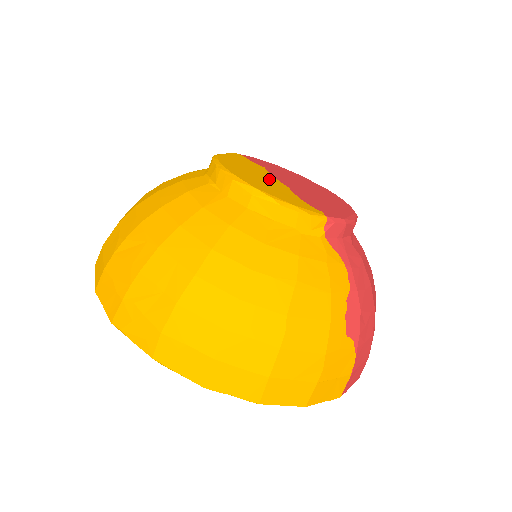
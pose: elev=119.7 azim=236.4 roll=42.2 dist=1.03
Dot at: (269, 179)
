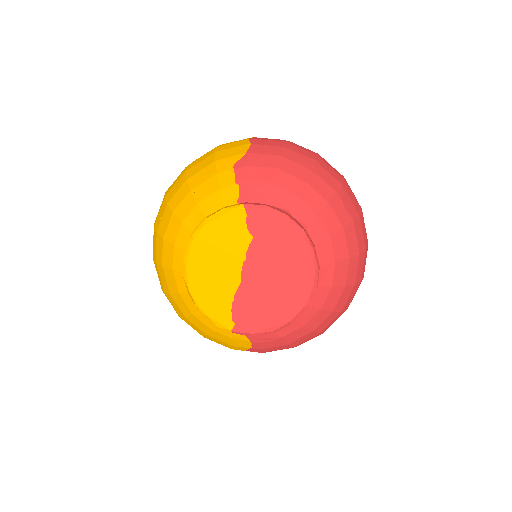
Dot at: (228, 270)
